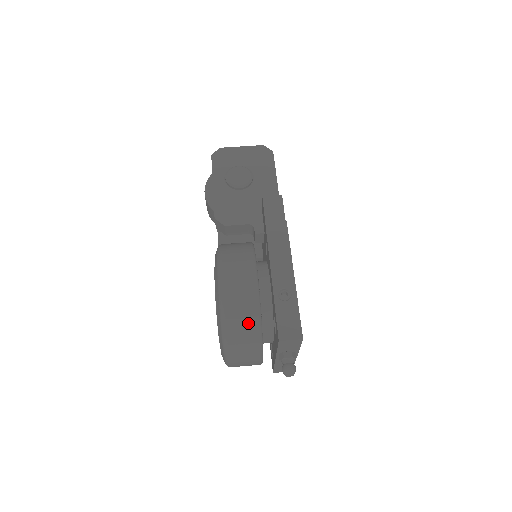
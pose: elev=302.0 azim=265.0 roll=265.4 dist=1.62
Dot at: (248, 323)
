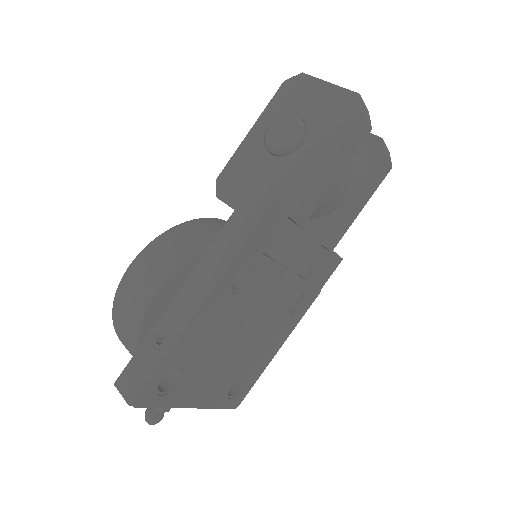
Dot at: (126, 335)
